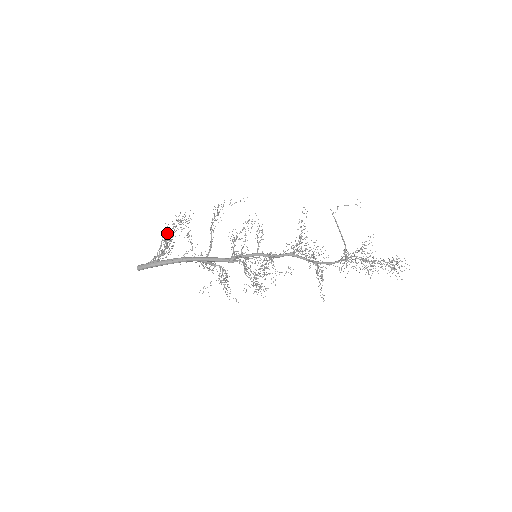
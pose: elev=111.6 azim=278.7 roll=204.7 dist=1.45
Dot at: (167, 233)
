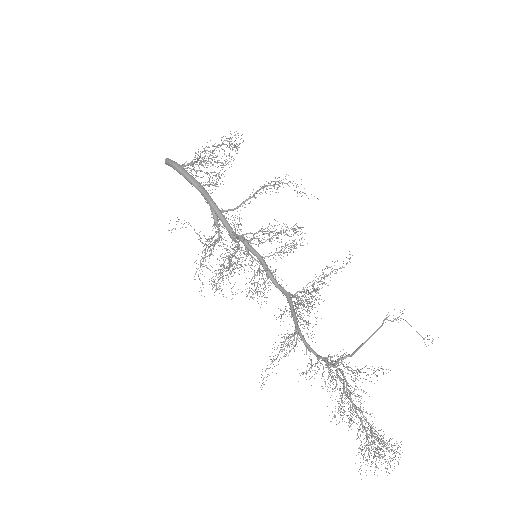
Dot at: occluded
